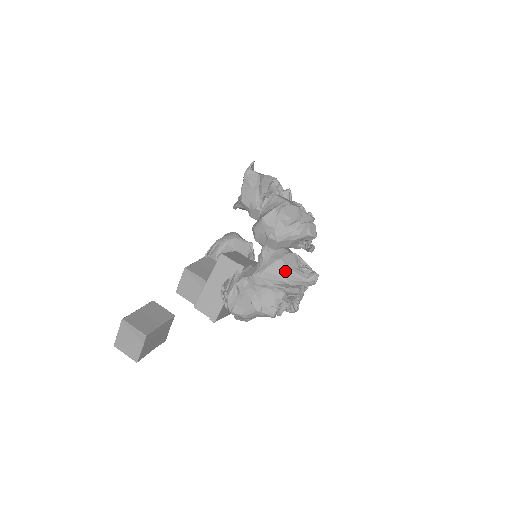
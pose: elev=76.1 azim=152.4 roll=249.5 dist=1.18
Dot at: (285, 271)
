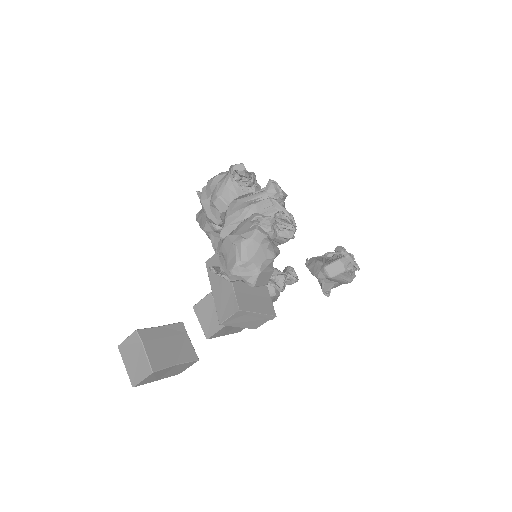
Dot at: (242, 202)
